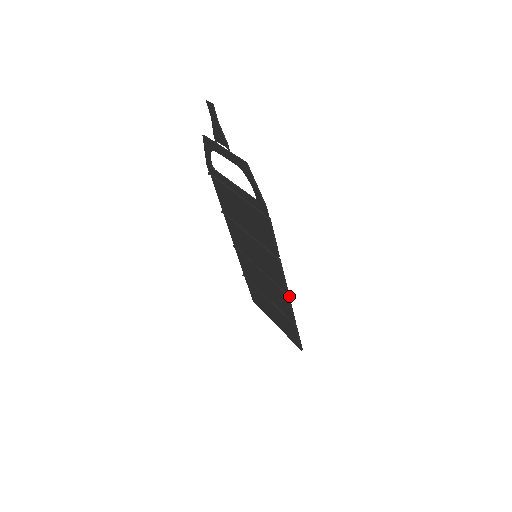
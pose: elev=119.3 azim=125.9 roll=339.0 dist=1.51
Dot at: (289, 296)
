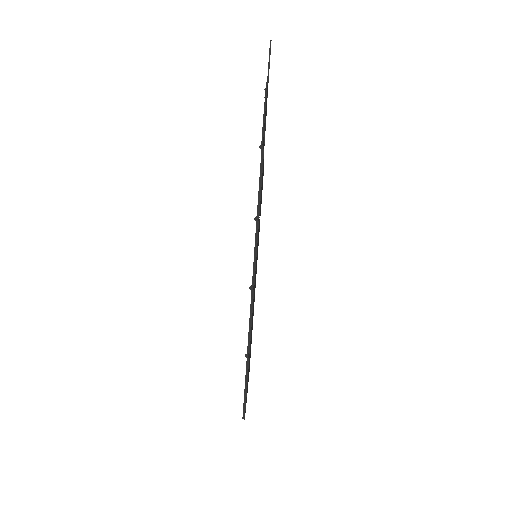
Dot at: (253, 293)
